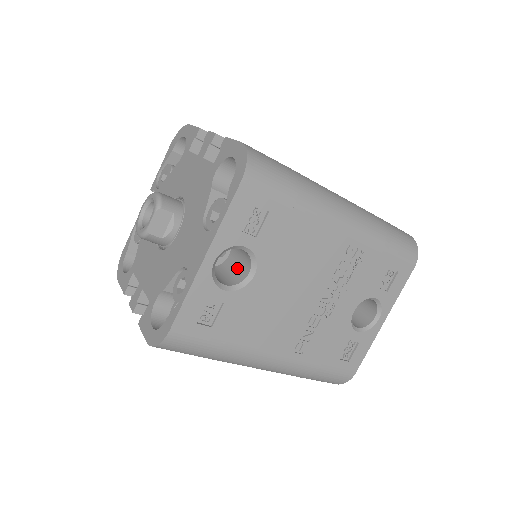
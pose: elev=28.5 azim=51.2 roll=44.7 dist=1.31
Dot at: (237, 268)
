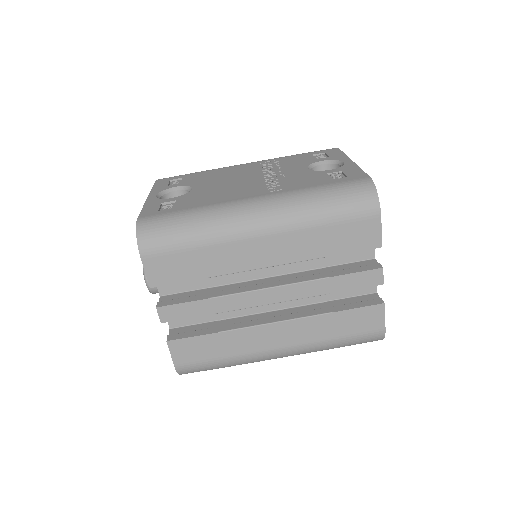
Dot at: occluded
